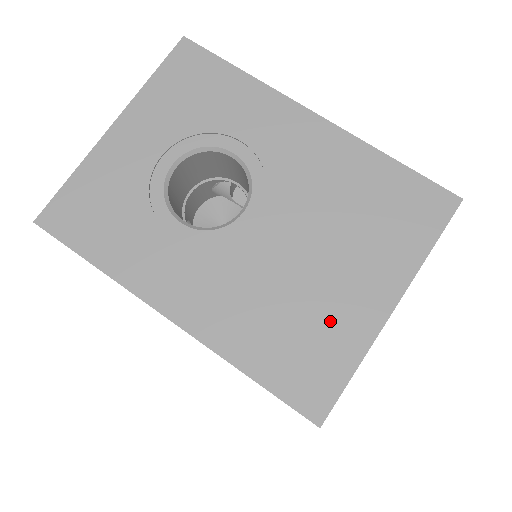
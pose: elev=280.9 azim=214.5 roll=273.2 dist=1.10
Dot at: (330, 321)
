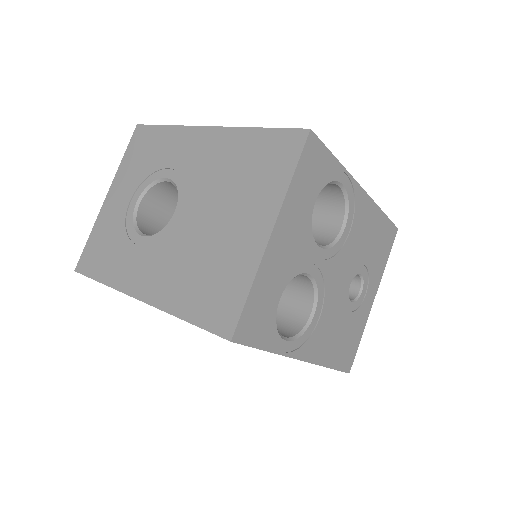
Dot at: (230, 261)
